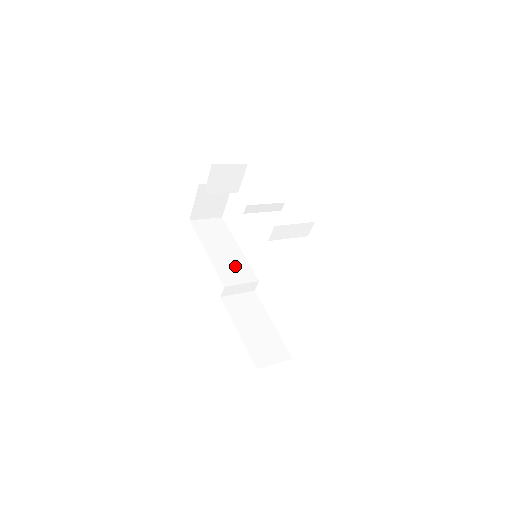
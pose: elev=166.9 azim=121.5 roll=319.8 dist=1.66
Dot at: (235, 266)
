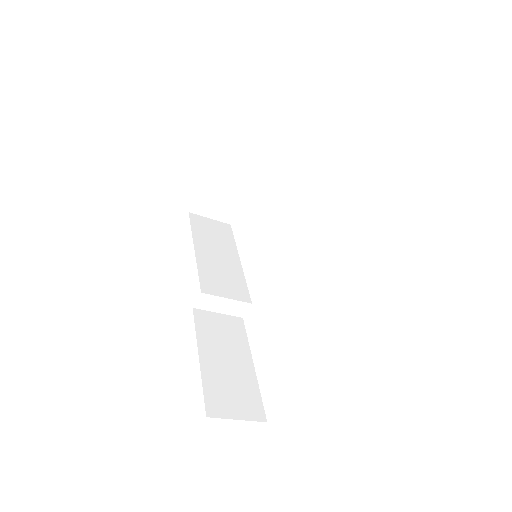
Dot at: (226, 276)
